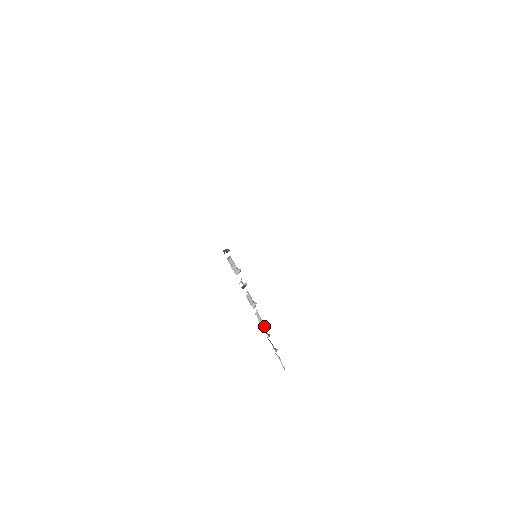
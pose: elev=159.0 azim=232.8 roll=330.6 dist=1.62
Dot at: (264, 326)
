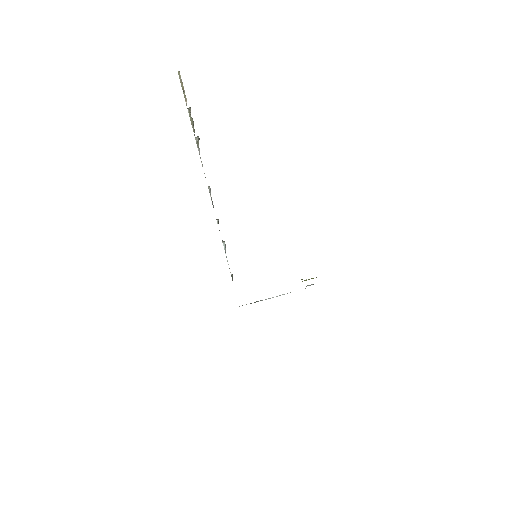
Dot at: occluded
